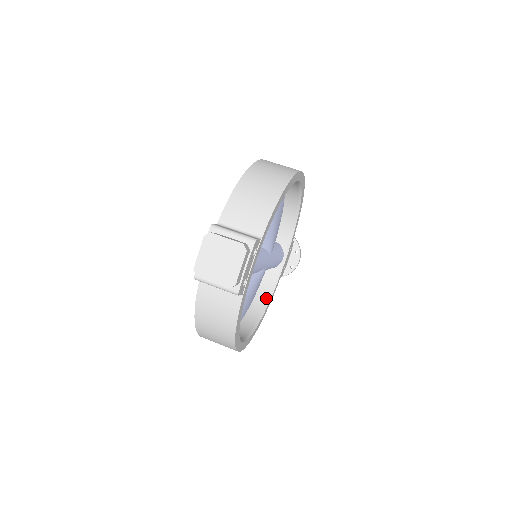
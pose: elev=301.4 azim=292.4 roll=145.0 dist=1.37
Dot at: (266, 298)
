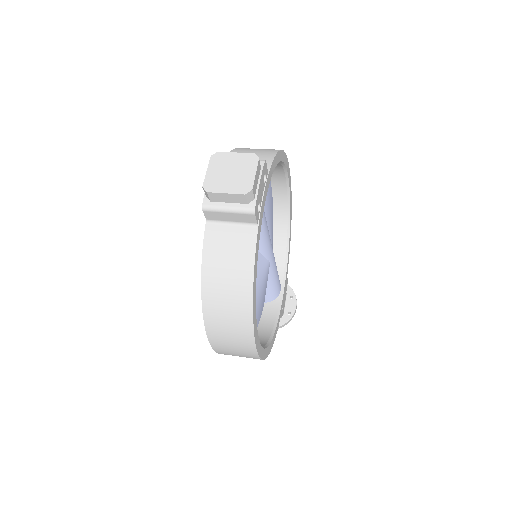
Dot at: (270, 328)
